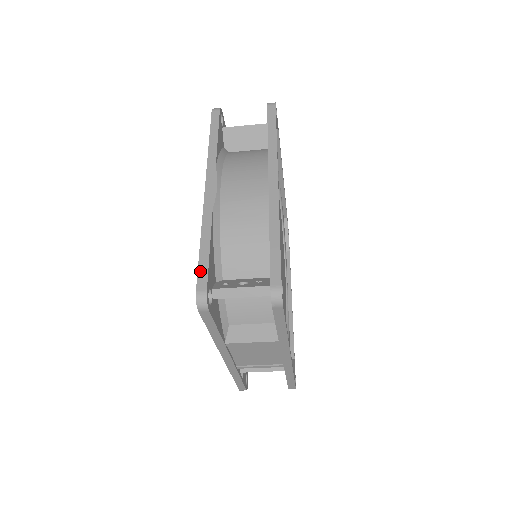
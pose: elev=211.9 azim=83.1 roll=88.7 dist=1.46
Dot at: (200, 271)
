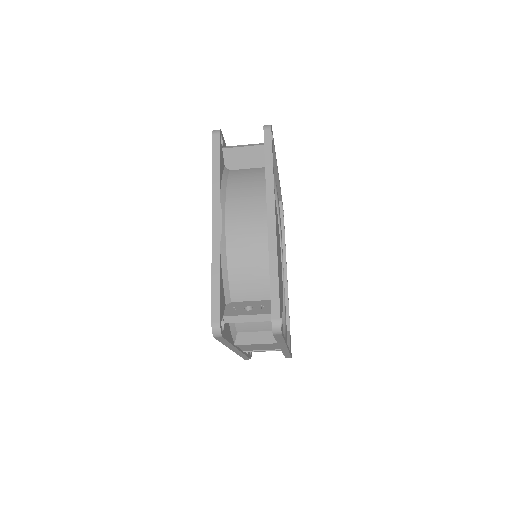
Dot at: (213, 305)
